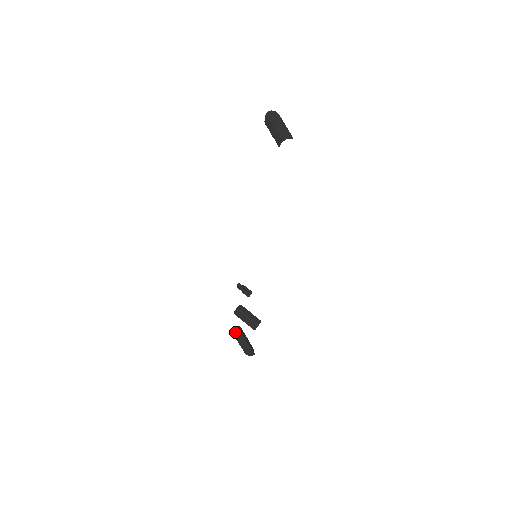
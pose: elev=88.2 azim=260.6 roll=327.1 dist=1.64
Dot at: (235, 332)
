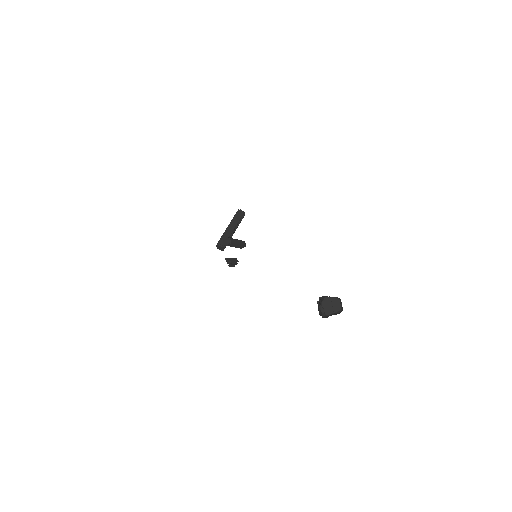
Dot at: (218, 248)
